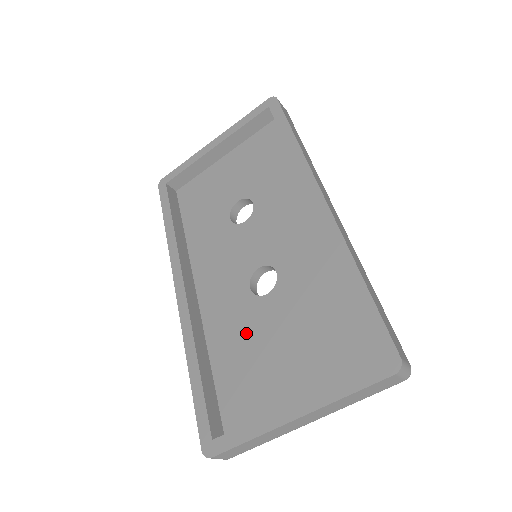
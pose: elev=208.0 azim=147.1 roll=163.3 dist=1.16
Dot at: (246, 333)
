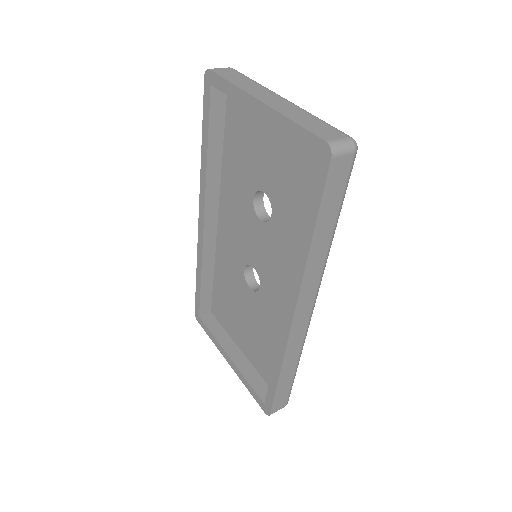
Dot at: (233, 288)
